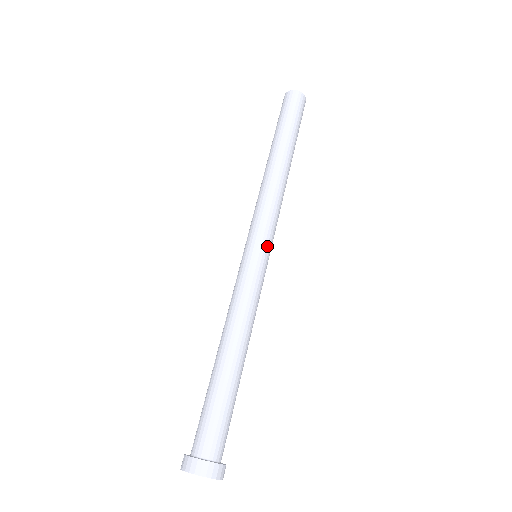
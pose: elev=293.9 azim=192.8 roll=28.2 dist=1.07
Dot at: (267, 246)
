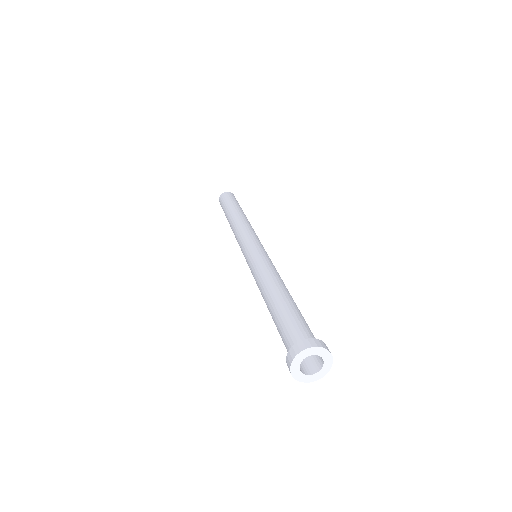
Dot at: (261, 245)
